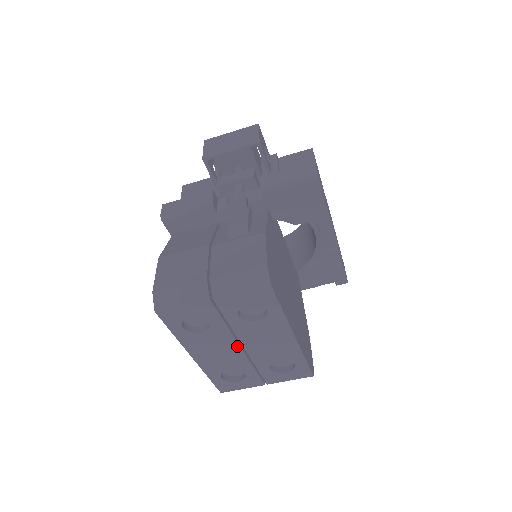
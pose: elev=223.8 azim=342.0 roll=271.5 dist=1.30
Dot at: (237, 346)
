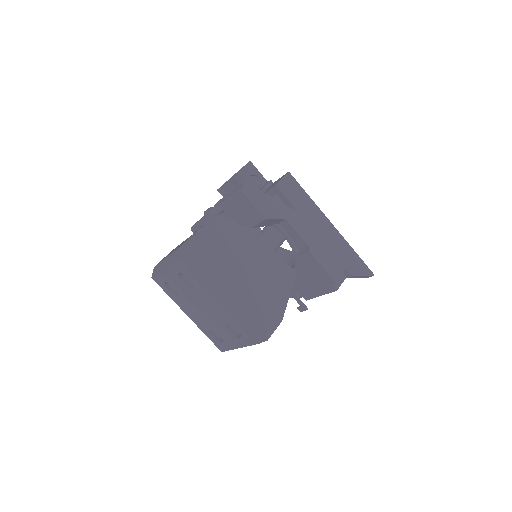
Dot at: (199, 308)
